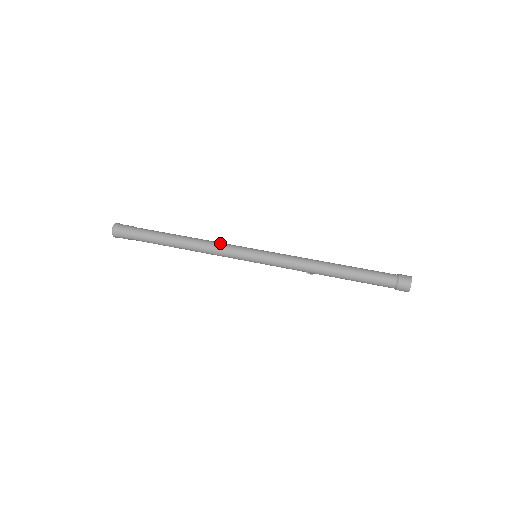
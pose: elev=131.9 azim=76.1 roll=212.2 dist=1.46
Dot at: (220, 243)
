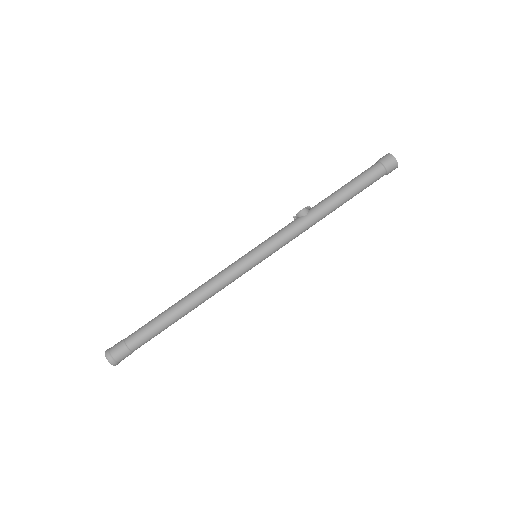
Dot at: (222, 283)
